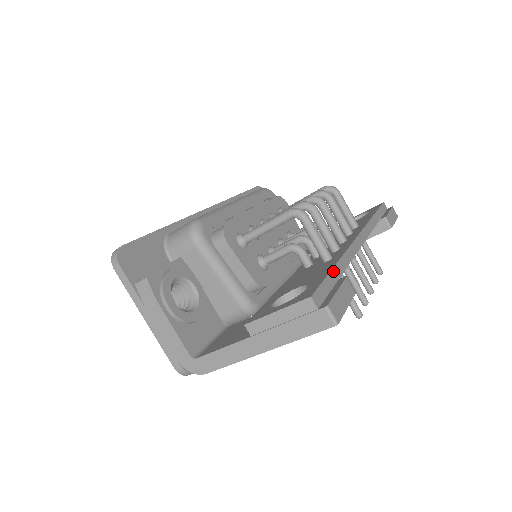
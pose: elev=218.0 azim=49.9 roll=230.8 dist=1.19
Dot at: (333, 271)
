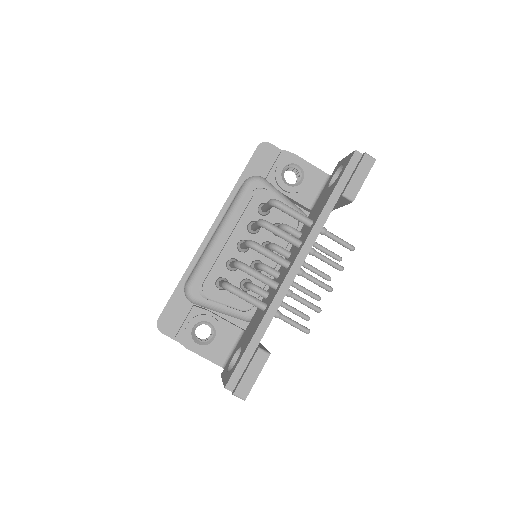
Dot at: (250, 344)
